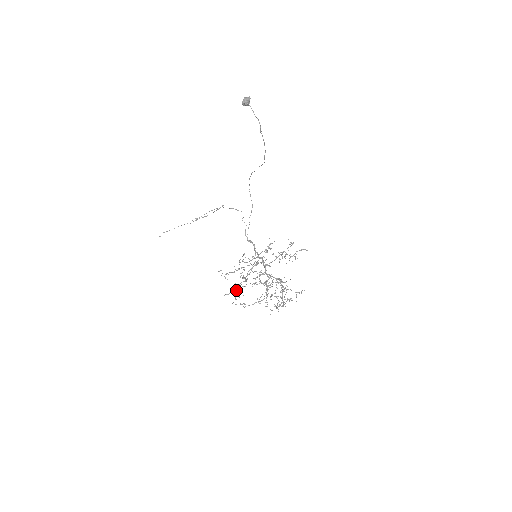
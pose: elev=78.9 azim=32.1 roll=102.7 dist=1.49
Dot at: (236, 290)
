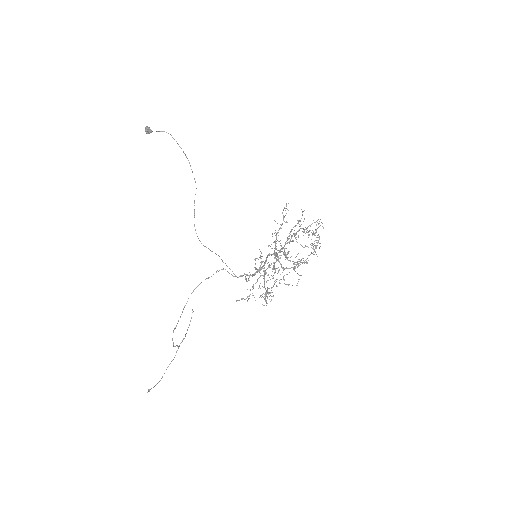
Dot at: occluded
